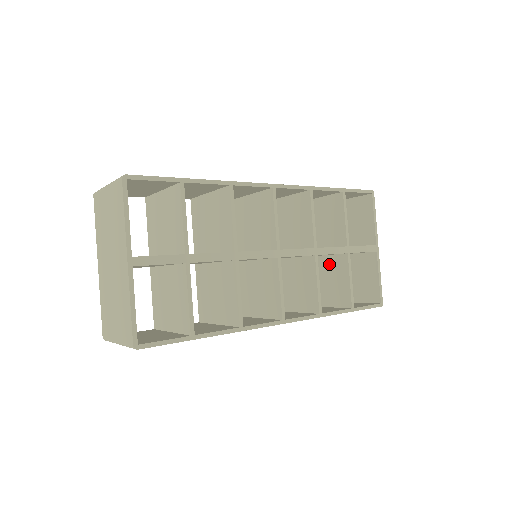
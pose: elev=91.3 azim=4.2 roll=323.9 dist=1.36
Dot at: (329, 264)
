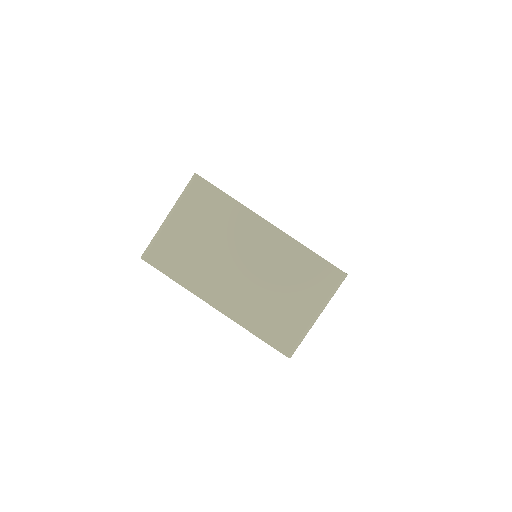
Dot at: occluded
